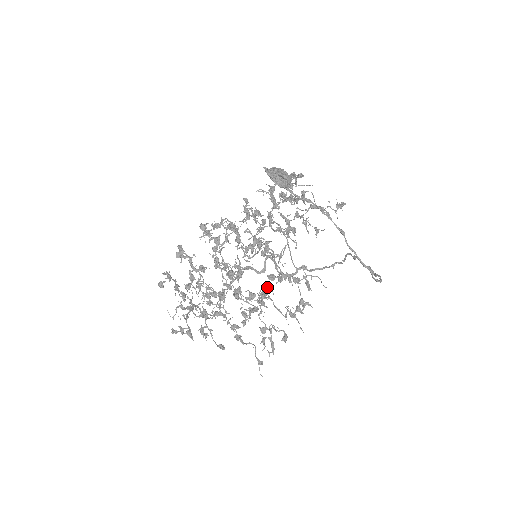
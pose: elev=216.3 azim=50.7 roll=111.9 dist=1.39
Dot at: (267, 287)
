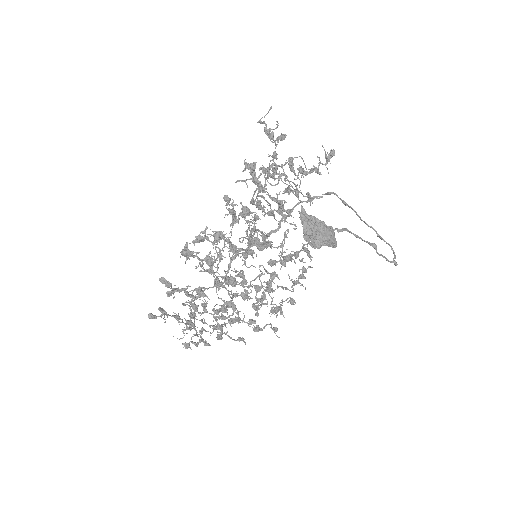
Dot at: (272, 277)
